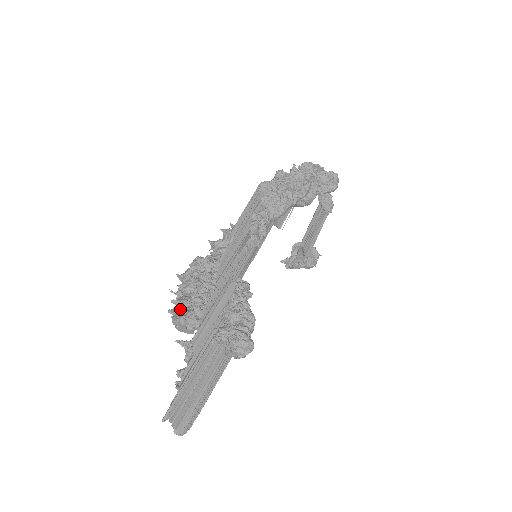
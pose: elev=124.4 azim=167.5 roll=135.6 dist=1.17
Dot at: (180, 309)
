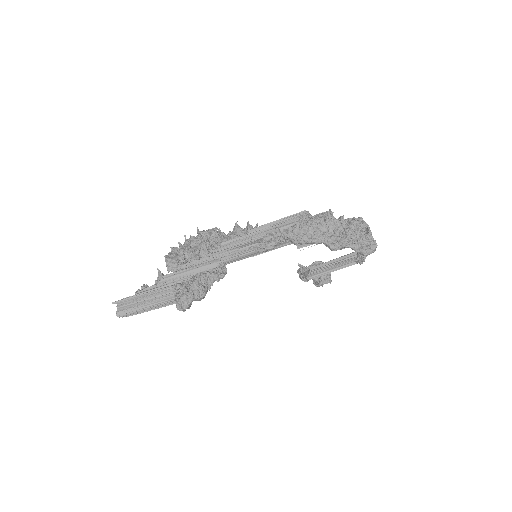
Dot at: (176, 252)
